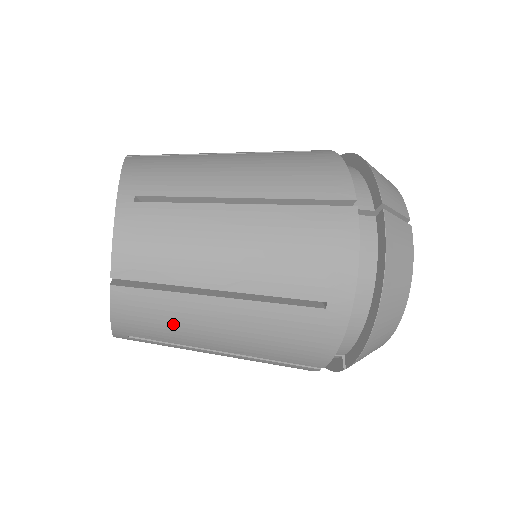
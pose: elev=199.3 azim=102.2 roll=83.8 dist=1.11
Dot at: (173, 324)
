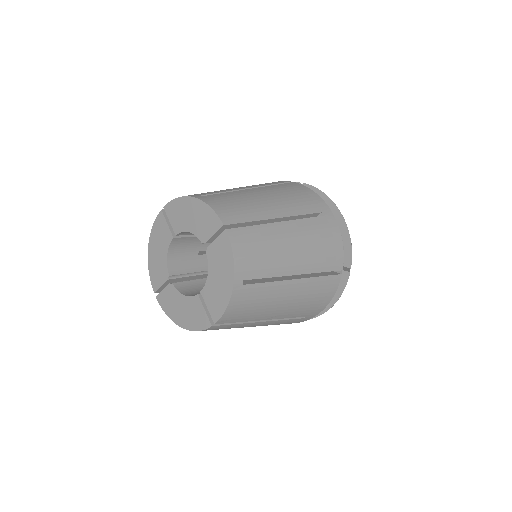
Dot at: occluded
